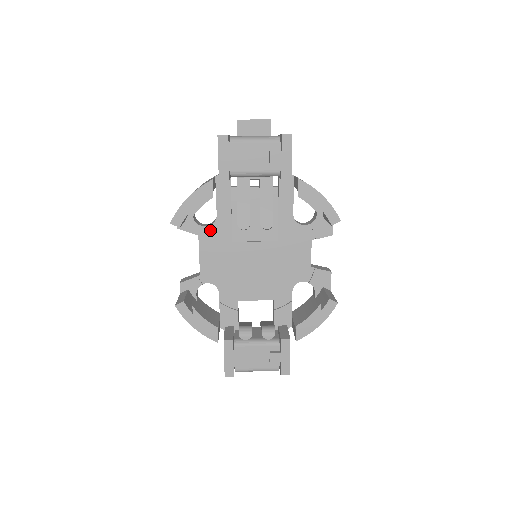
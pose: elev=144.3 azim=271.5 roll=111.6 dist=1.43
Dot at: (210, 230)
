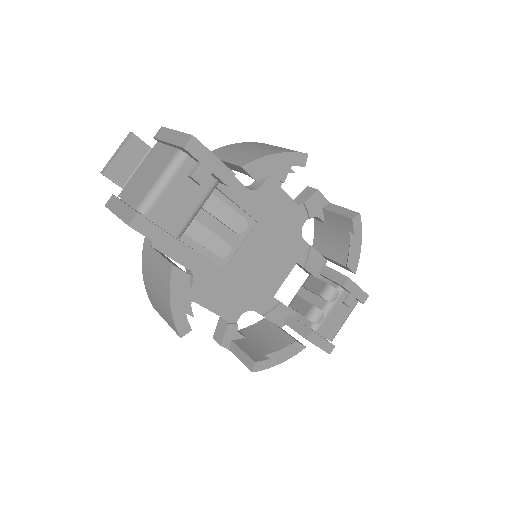
Dot at: (197, 286)
